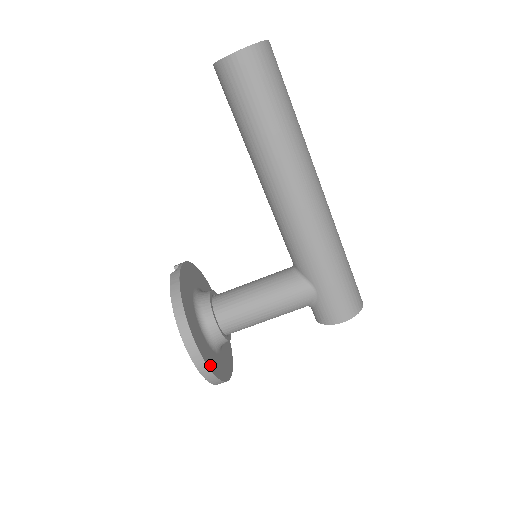
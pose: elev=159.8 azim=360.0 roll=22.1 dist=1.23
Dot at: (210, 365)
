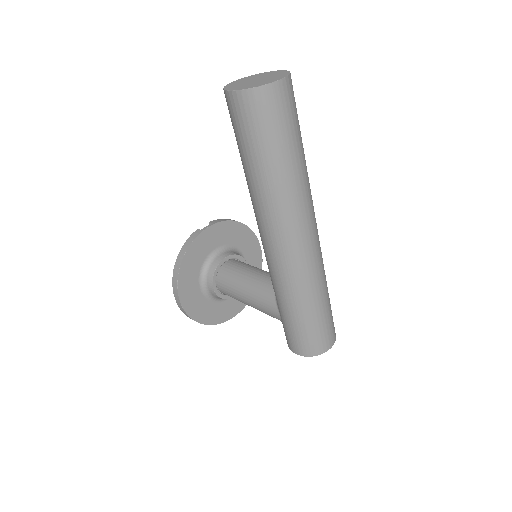
Dot at: (192, 312)
